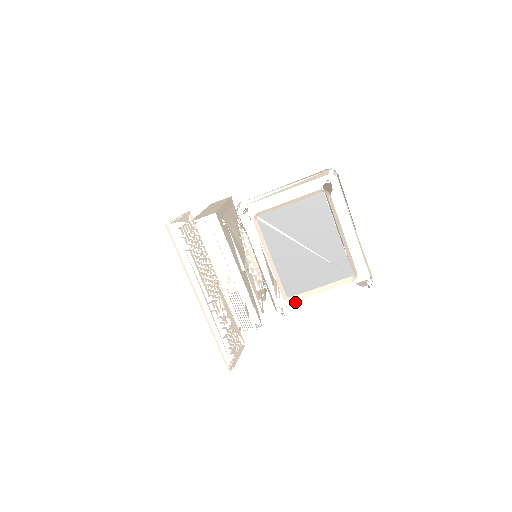
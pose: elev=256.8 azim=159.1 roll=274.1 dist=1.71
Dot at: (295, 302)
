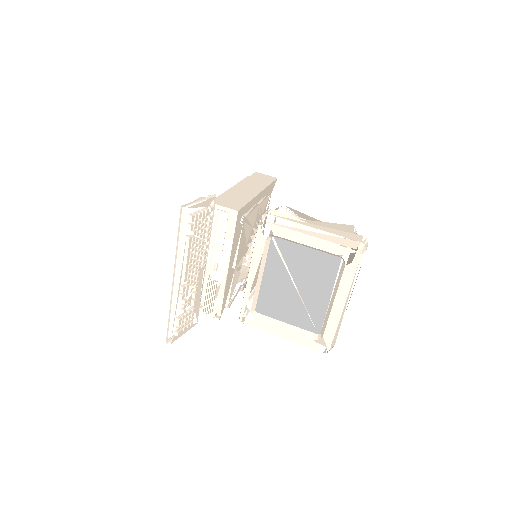
Dot at: (258, 320)
